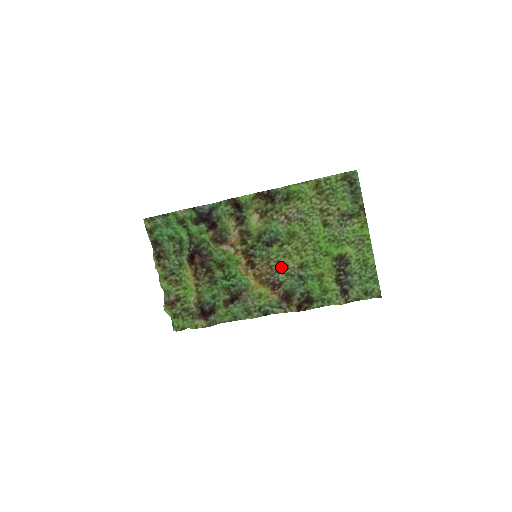
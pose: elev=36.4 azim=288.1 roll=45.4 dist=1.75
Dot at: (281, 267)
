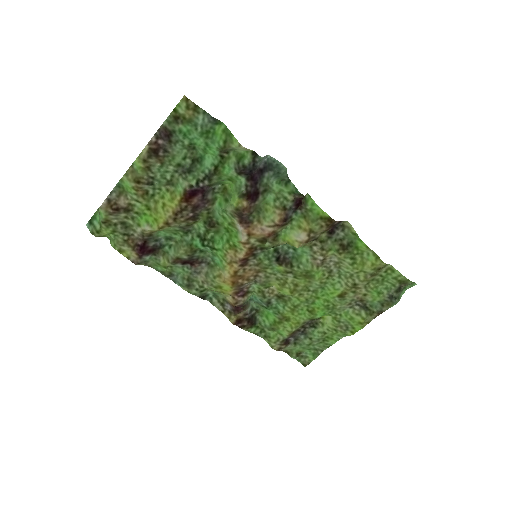
Dot at: (264, 283)
